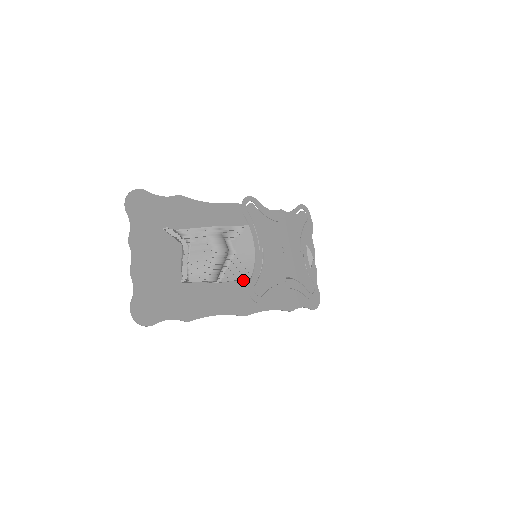
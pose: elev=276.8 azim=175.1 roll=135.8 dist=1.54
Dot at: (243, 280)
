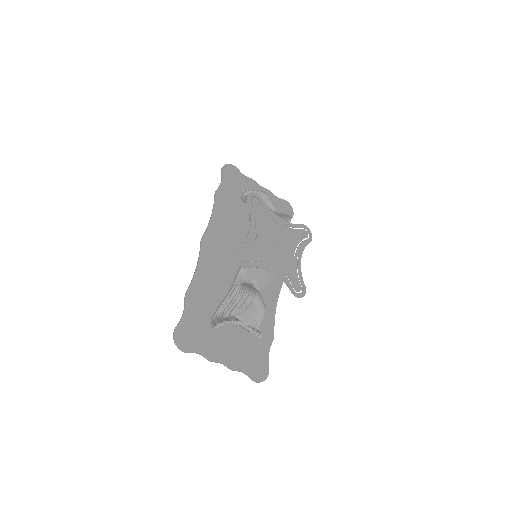
Dot at: occluded
